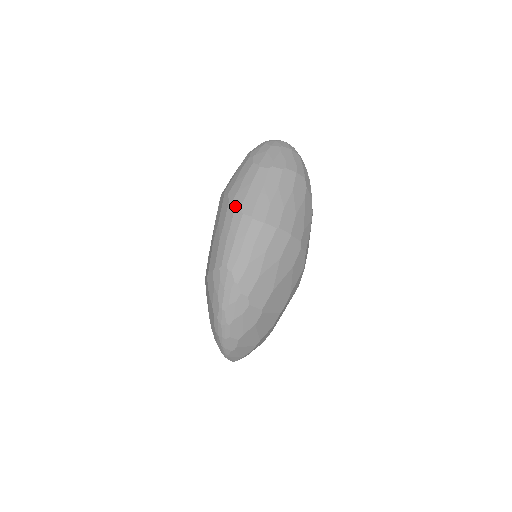
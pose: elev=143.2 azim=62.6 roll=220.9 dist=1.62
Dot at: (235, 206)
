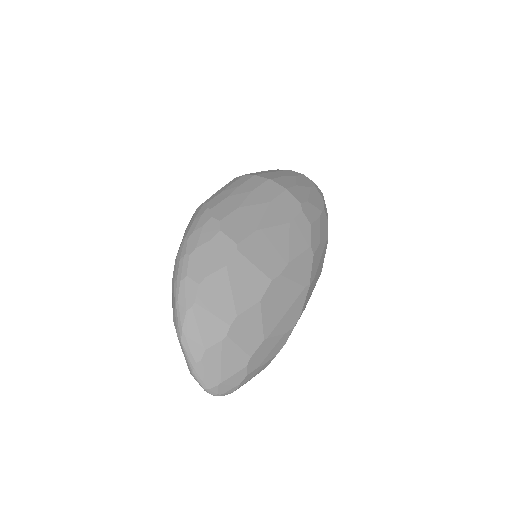
Dot at: occluded
